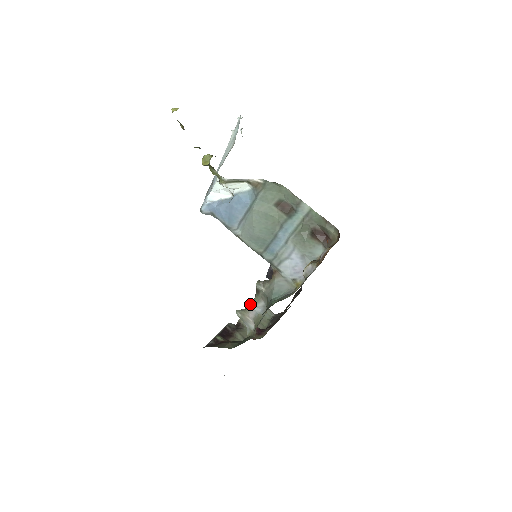
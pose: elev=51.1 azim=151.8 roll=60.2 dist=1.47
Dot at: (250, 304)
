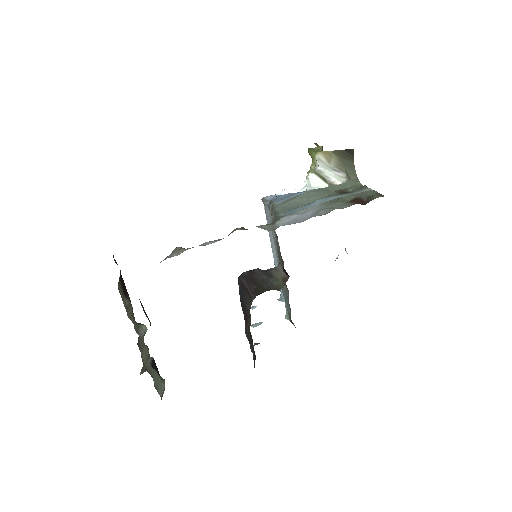
Dot at: occluded
